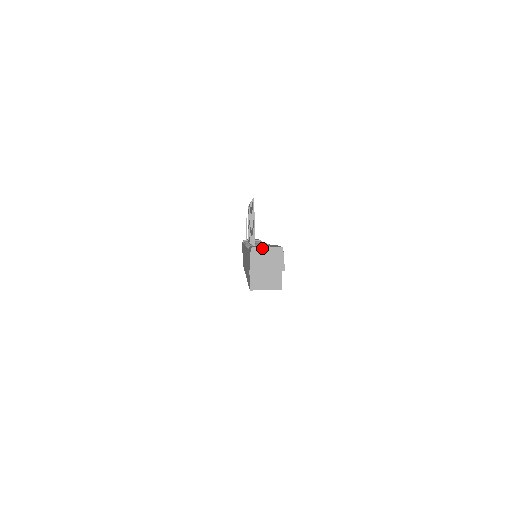
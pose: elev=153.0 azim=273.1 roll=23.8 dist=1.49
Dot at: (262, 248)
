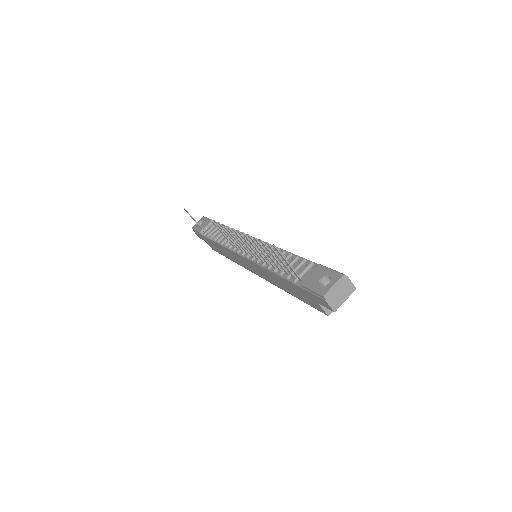
Dot at: (331, 289)
